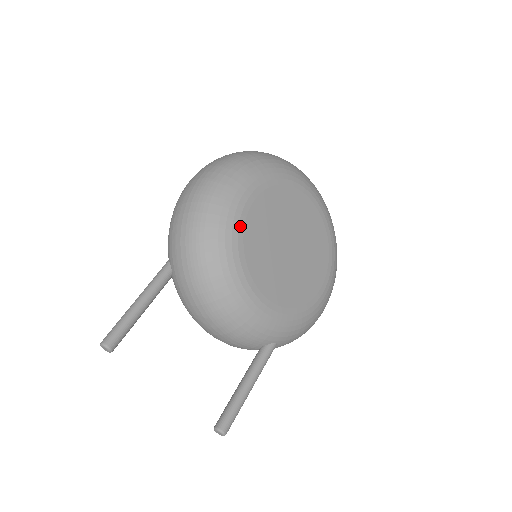
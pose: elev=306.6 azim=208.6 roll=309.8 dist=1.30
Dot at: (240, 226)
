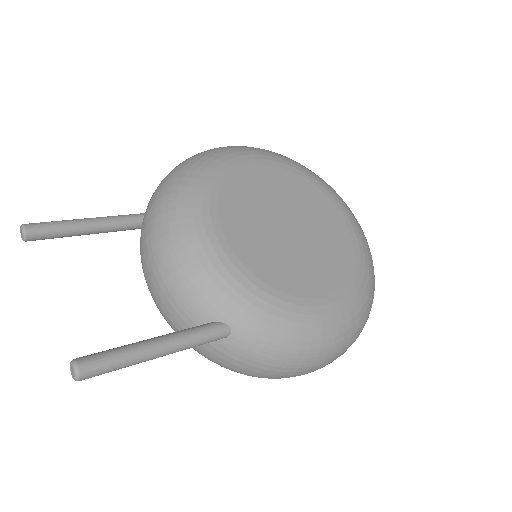
Dot at: (228, 170)
